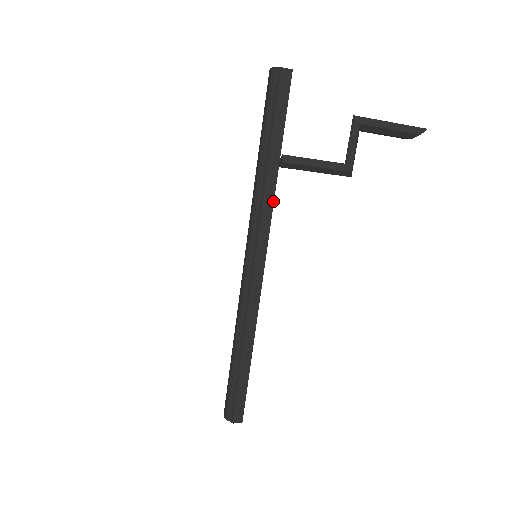
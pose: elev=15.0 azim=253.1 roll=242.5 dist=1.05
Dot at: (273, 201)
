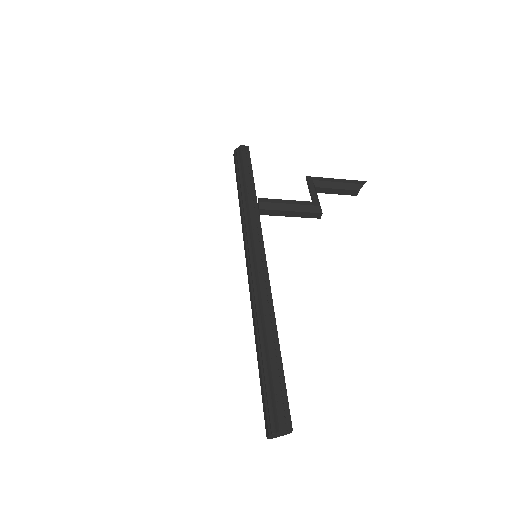
Dot at: (258, 212)
